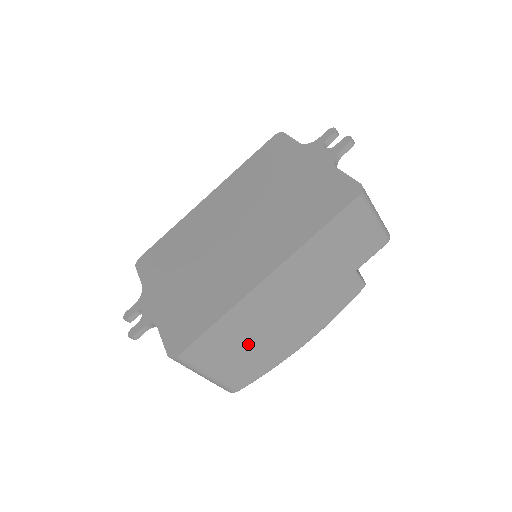
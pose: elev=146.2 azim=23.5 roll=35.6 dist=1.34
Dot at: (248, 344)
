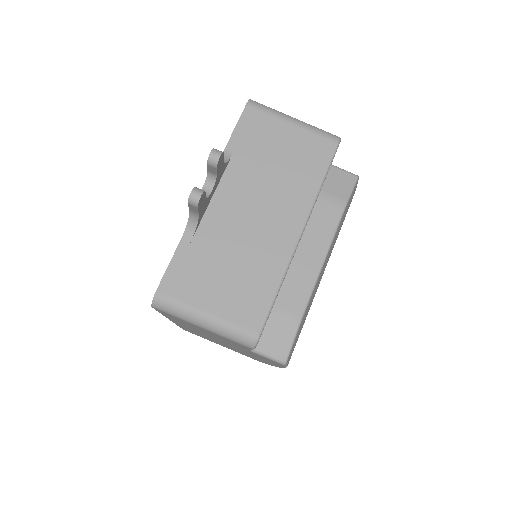
Dot at: occluded
